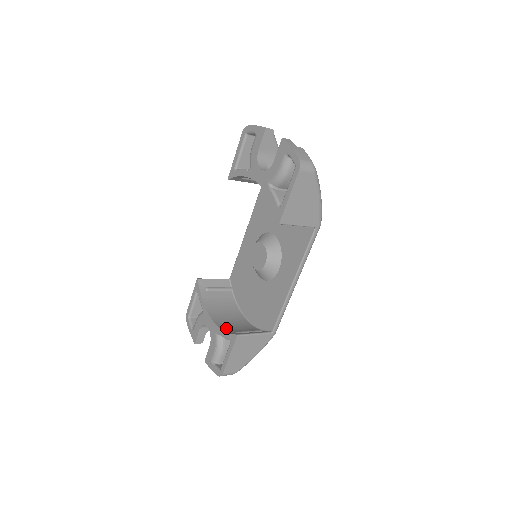
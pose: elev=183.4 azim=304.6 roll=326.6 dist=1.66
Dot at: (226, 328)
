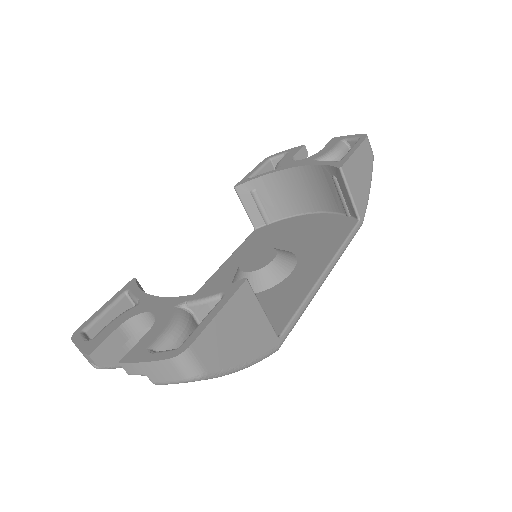
Dot at: occluded
